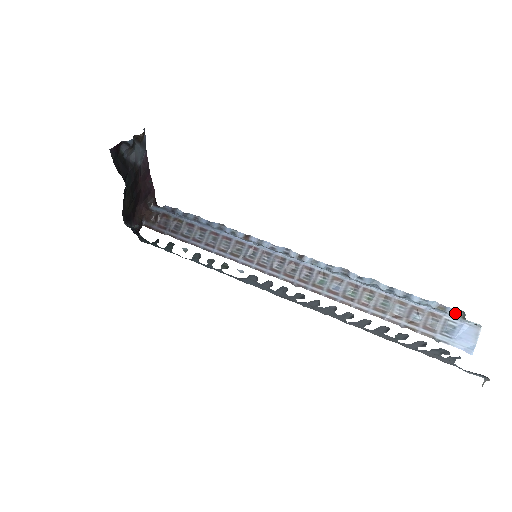
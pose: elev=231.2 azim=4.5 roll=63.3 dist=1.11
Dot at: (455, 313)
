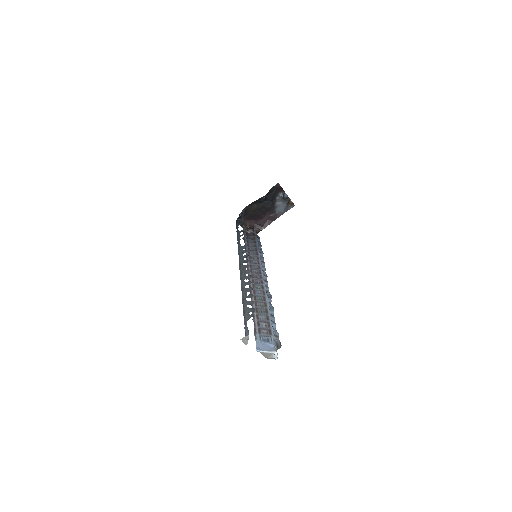
Dot at: (278, 342)
